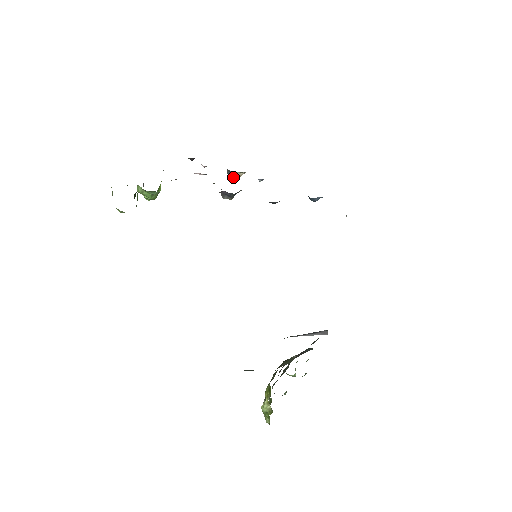
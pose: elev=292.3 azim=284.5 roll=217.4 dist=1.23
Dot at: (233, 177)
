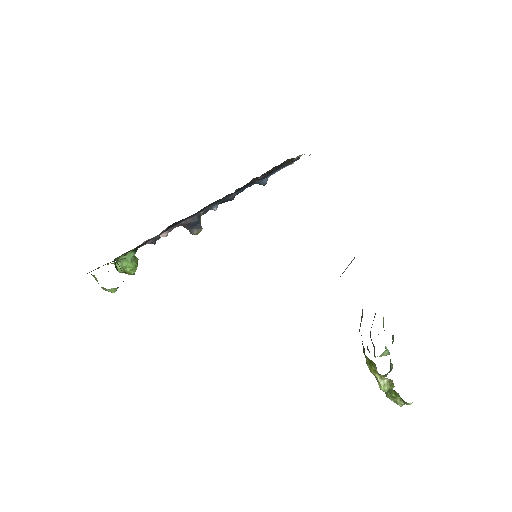
Dot at: occluded
